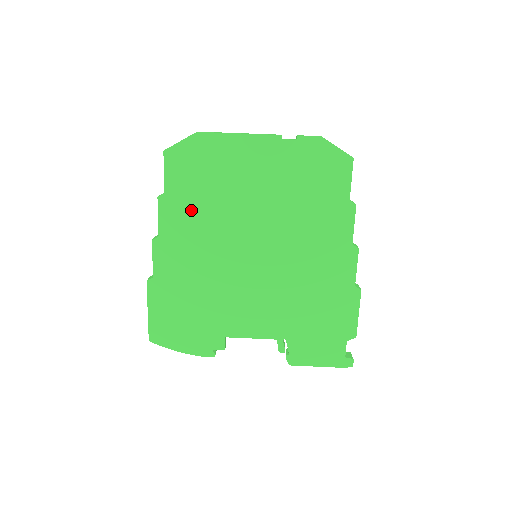
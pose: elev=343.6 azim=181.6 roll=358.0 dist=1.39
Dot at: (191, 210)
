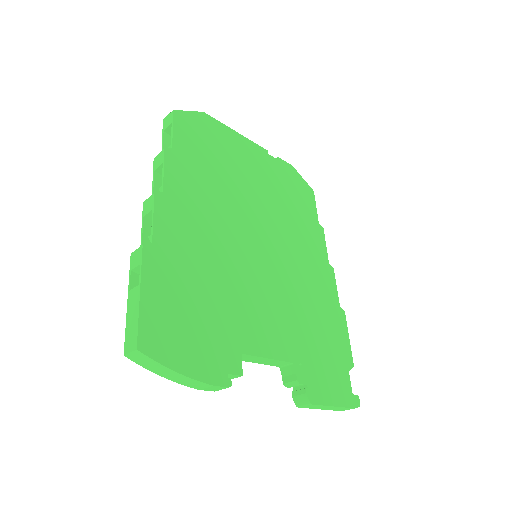
Dot at: (199, 178)
